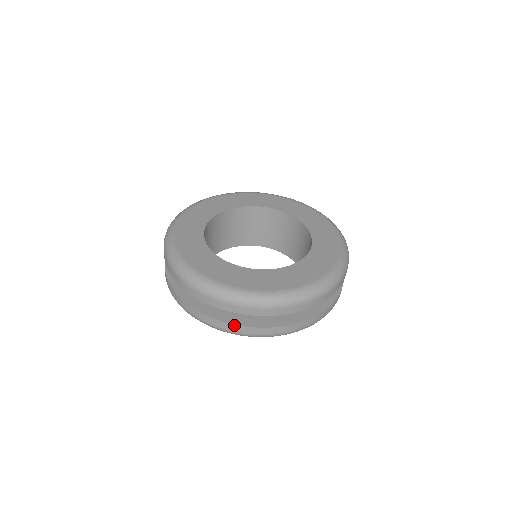
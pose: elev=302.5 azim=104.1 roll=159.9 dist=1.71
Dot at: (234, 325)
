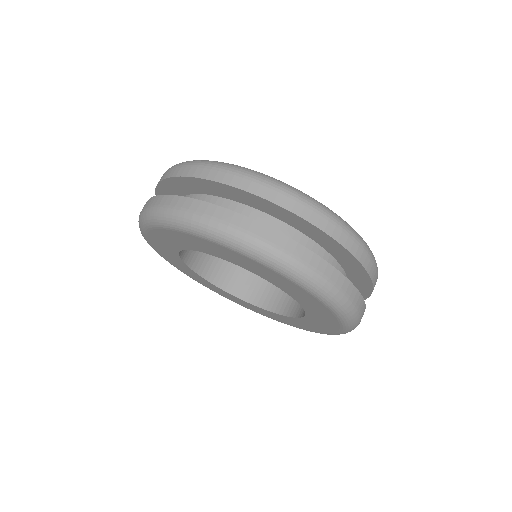
Dot at: (169, 196)
